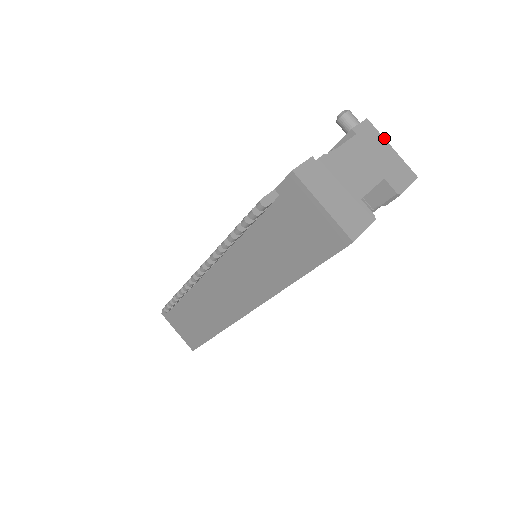
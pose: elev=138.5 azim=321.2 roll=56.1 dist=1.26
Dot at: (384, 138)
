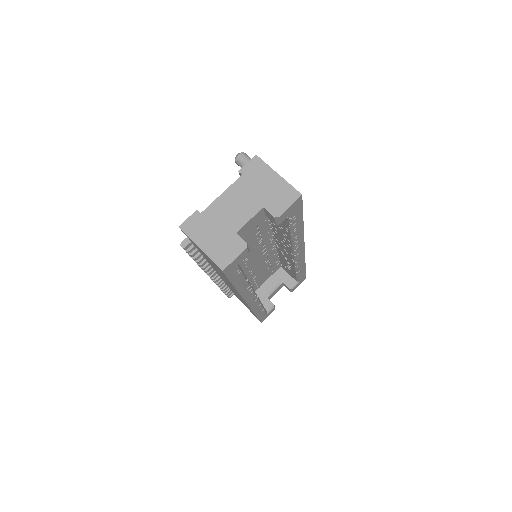
Dot at: (271, 168)
